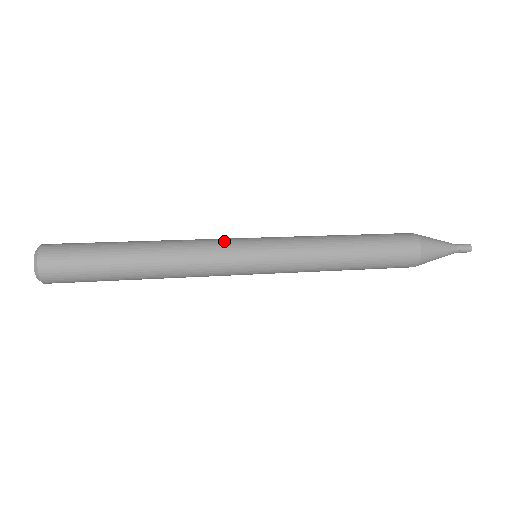
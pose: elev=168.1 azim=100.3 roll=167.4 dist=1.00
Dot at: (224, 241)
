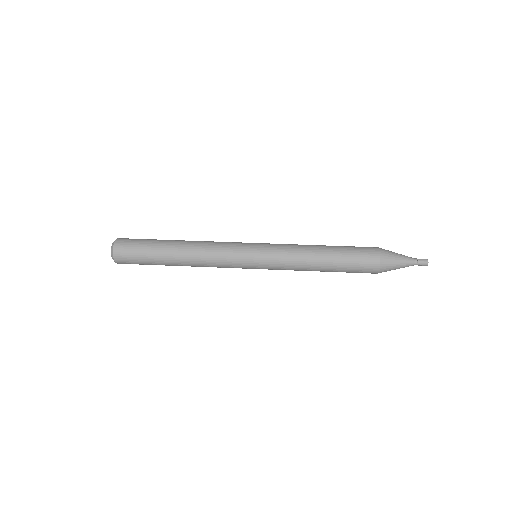
Dot at: (232, 246)
